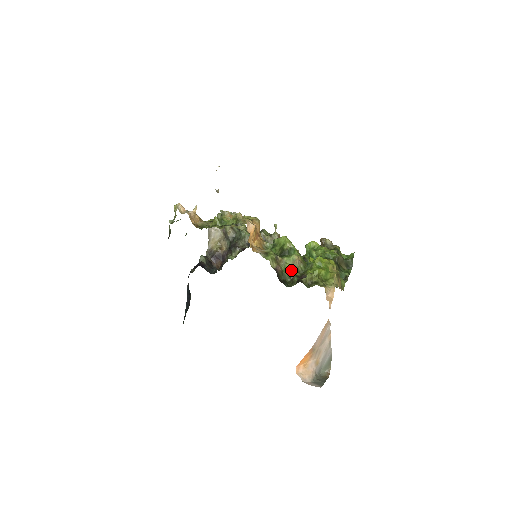
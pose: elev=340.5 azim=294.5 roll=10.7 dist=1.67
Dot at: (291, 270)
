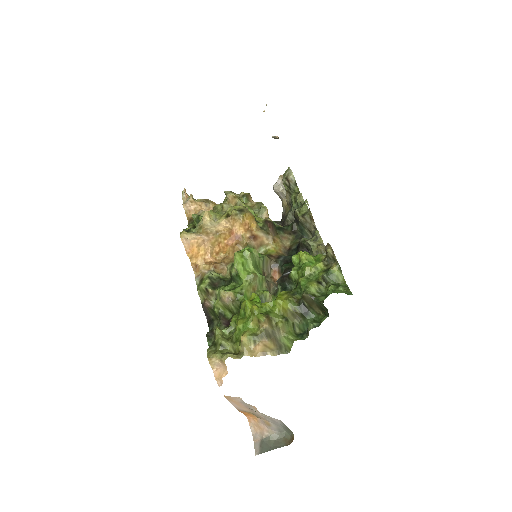
Dot at: (221, 309)
